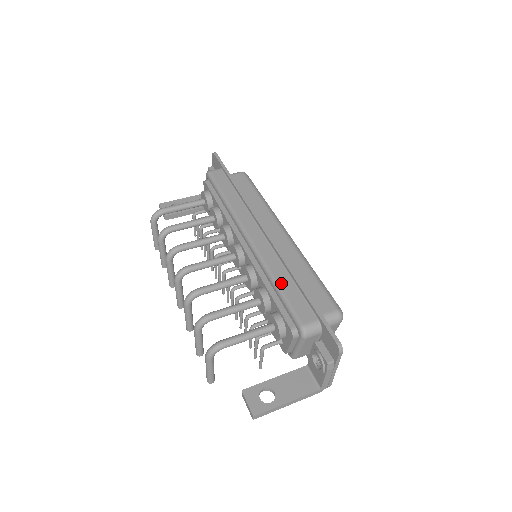
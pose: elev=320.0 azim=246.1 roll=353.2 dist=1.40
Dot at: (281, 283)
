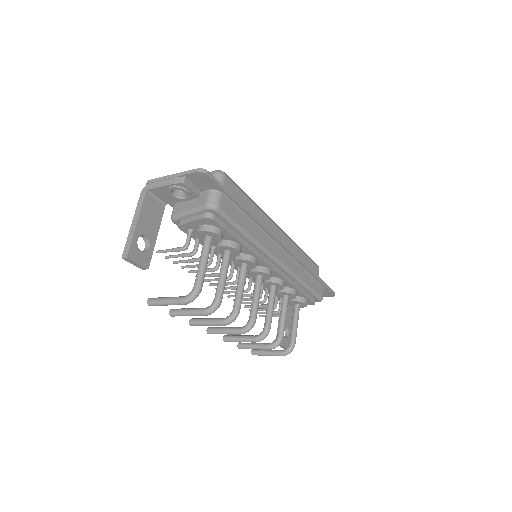
Dot at: (308, 282)
